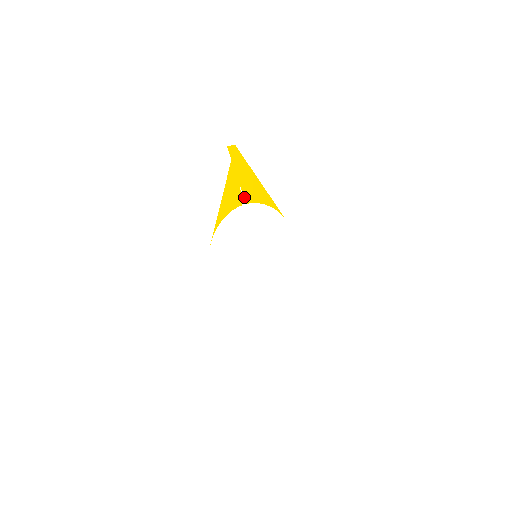
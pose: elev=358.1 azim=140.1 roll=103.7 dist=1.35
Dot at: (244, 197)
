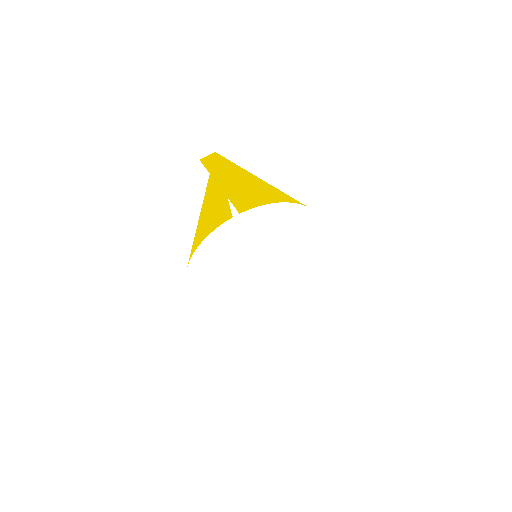
Dot at: (236, 207)
